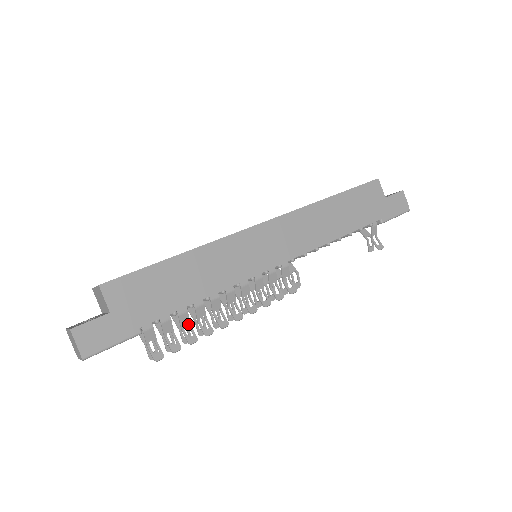
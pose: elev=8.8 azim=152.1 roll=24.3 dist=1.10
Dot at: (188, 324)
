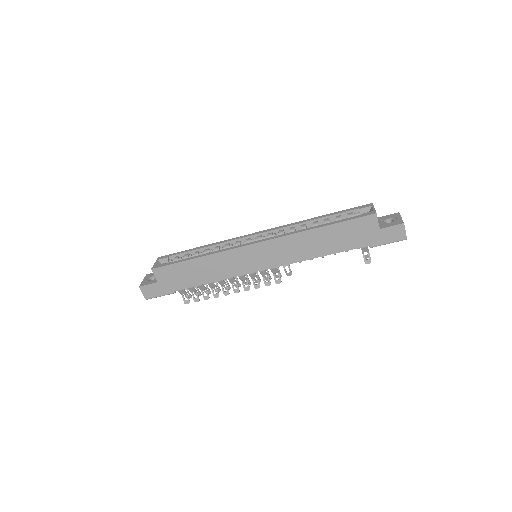
Dot at: (205, 289)
